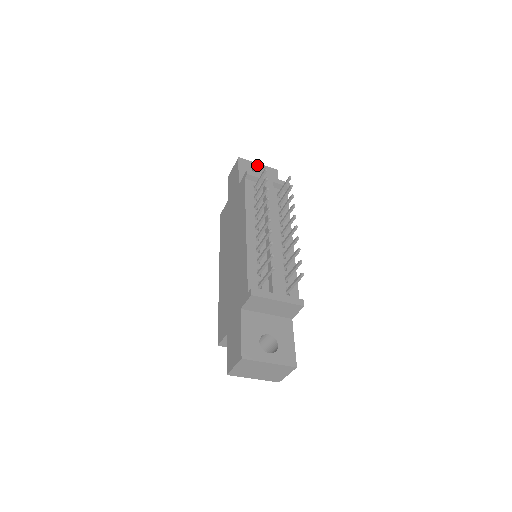
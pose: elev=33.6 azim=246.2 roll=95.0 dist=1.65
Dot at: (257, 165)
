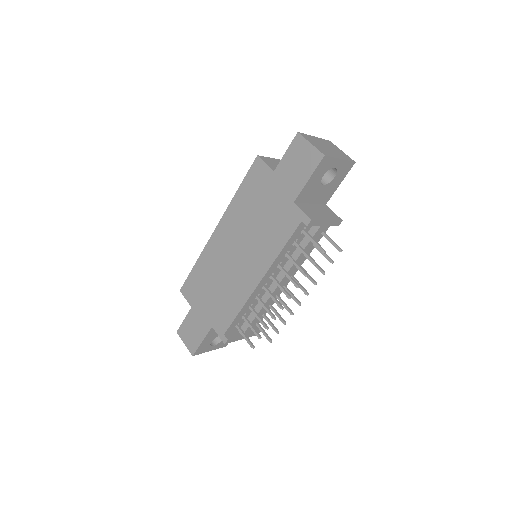
Dot at: (338, 162)
